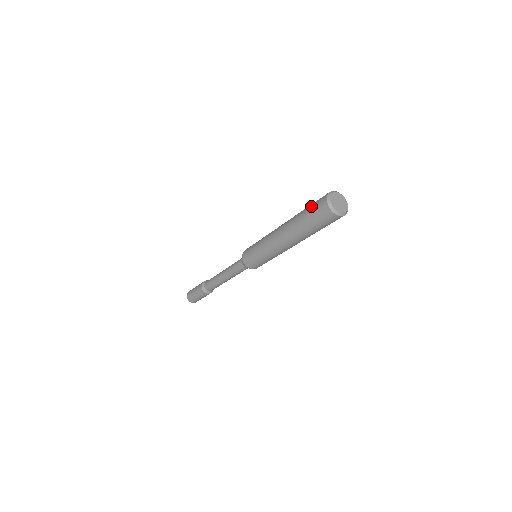
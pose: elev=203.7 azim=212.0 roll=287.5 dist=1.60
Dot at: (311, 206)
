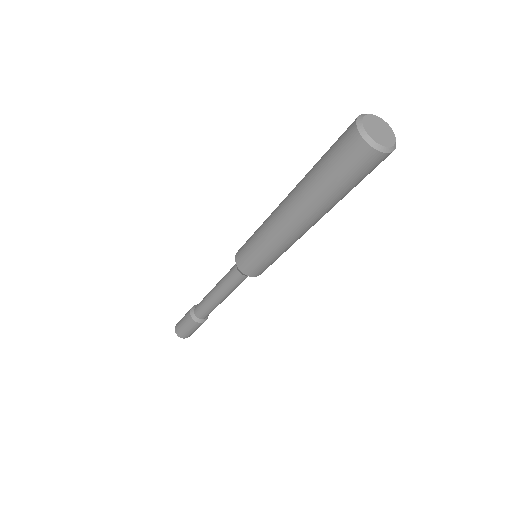
Dot at: occluded
